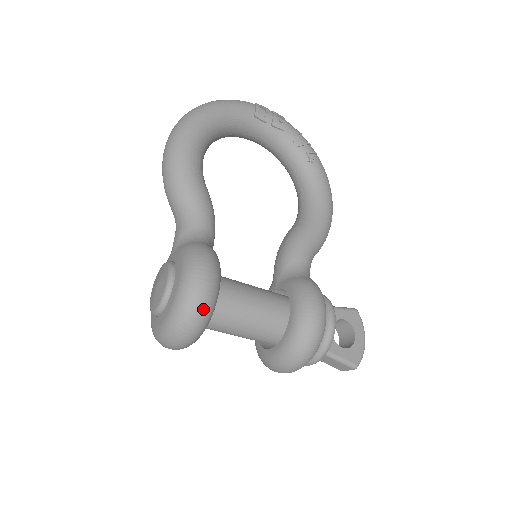
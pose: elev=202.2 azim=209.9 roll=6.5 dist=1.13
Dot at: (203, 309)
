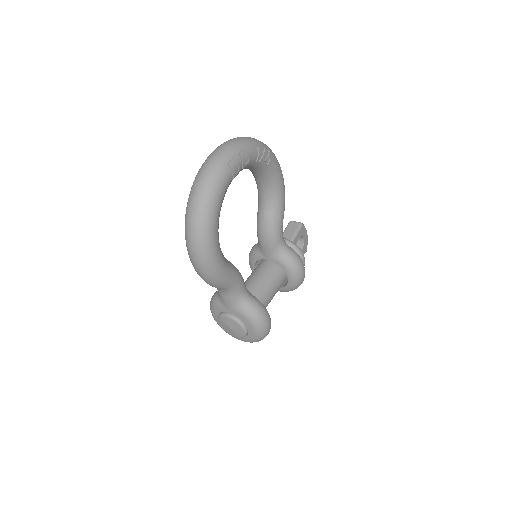
Dot at: occluded
